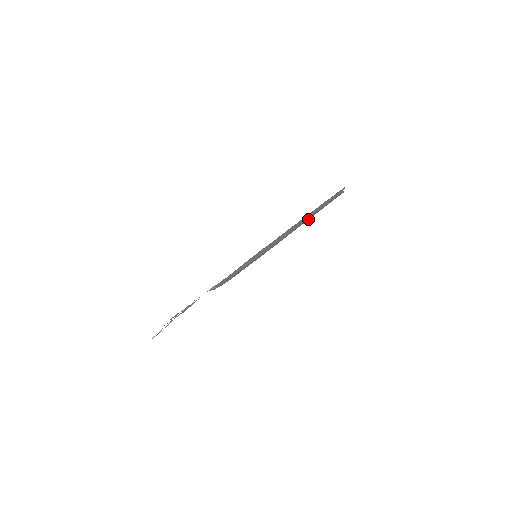
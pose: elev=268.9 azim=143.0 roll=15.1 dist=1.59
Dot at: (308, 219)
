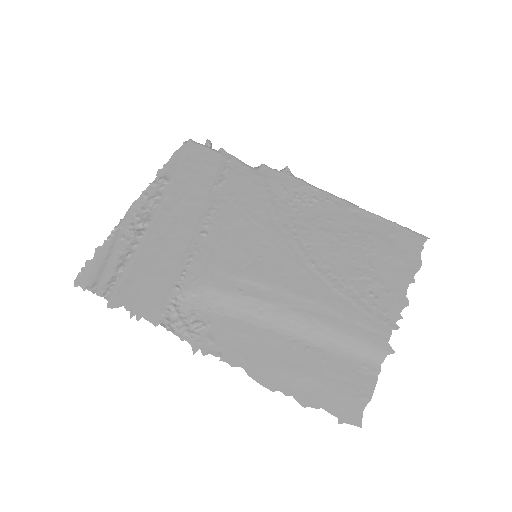
Dot at: (310, 391)
